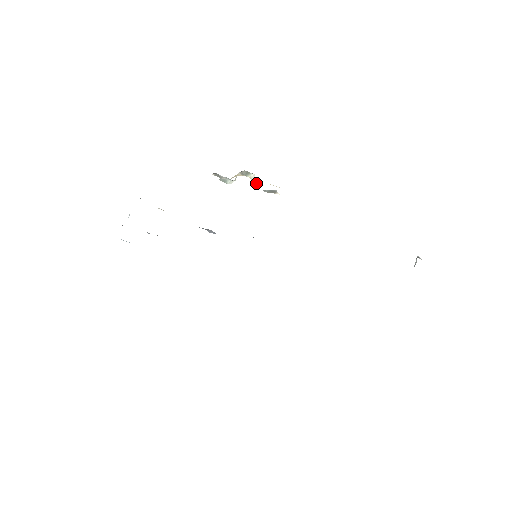
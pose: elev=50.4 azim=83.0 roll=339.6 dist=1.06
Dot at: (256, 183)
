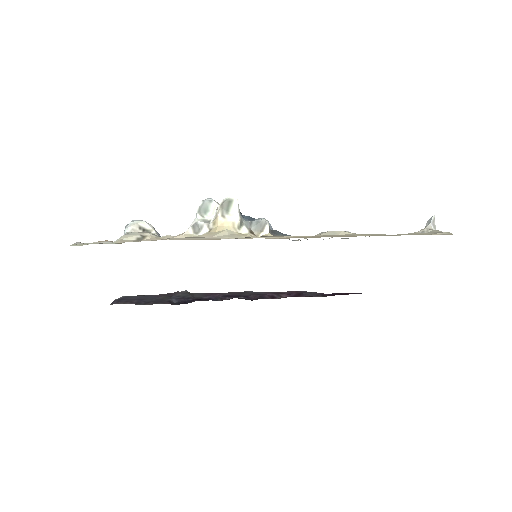
Dot at: (240, 223)
